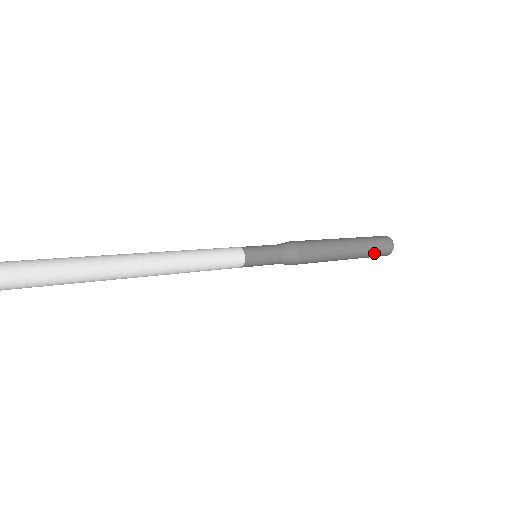
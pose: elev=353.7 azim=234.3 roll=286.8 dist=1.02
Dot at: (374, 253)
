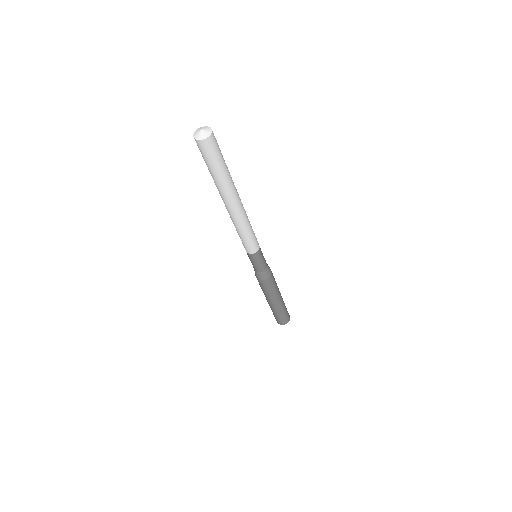
Dot at: (282, 315)
